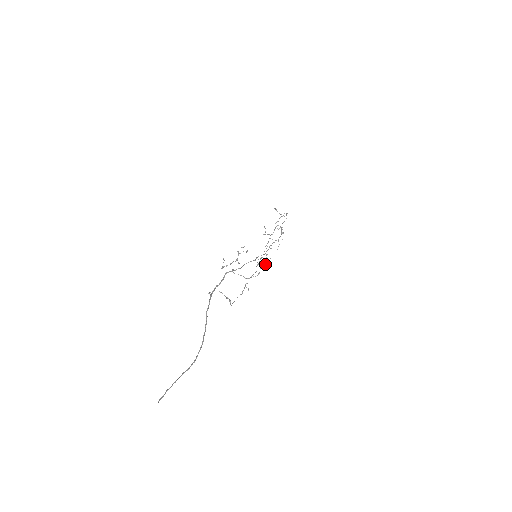
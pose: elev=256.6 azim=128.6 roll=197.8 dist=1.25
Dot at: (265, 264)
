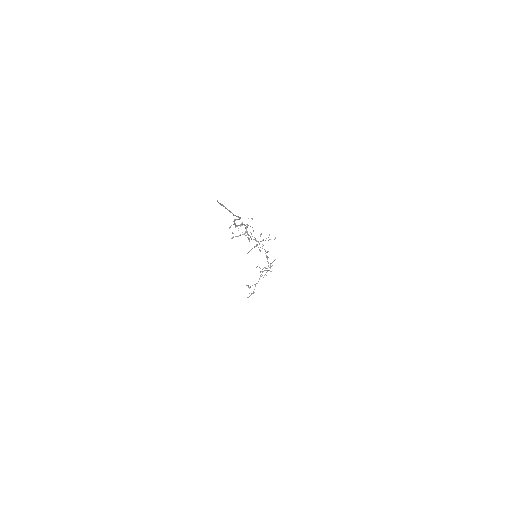
Dot at: occluded
